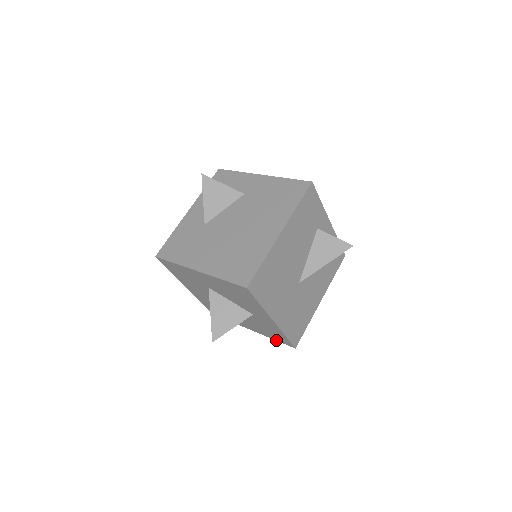
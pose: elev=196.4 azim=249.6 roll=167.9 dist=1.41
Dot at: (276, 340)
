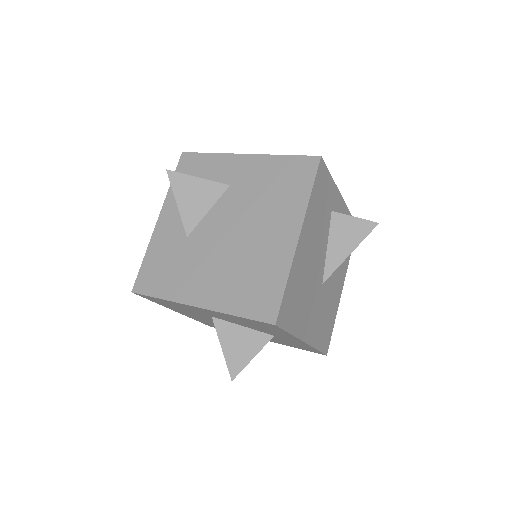
Dot at: occluded
